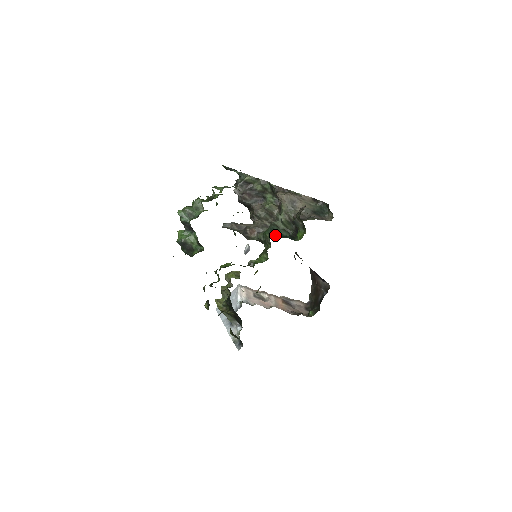
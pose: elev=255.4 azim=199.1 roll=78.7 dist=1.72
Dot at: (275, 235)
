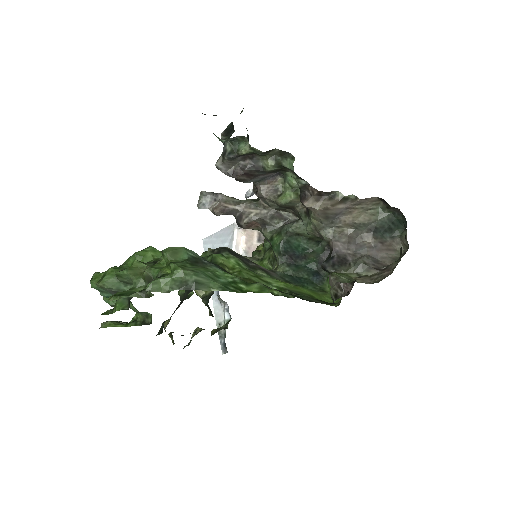
Dot at: (289, 258)
